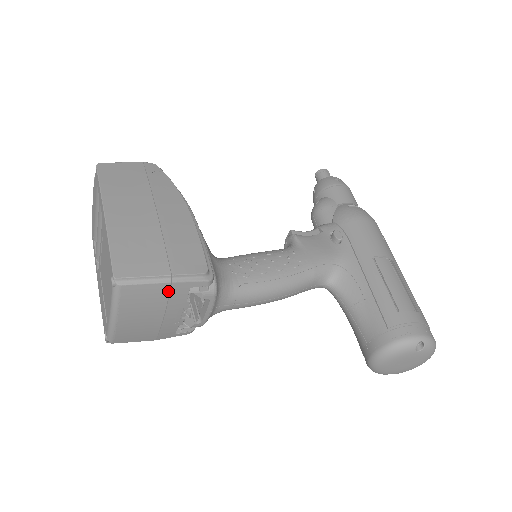
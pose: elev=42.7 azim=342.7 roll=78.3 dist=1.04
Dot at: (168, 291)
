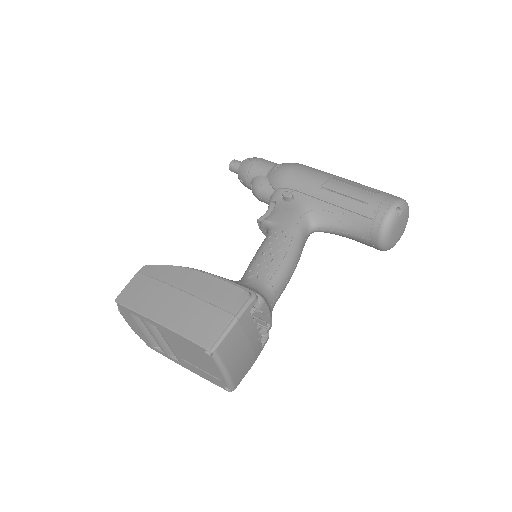
Dot at: (241, 326)
